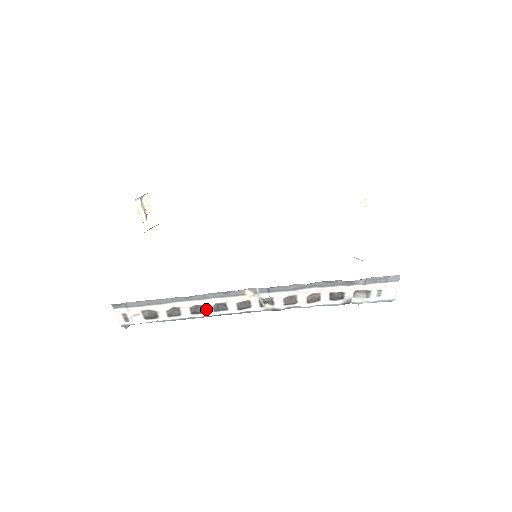
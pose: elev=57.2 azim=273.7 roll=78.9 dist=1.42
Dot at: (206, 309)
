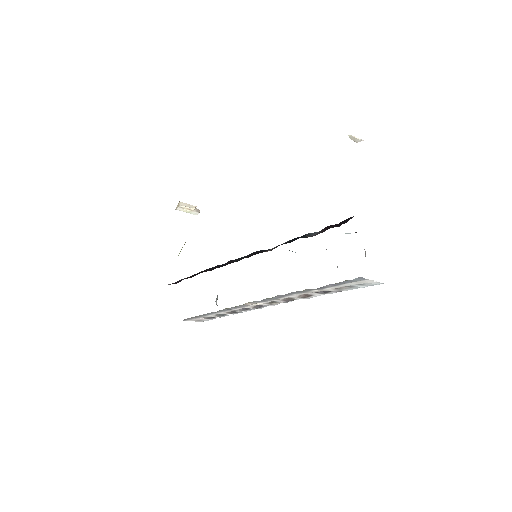
Dot at: (237, 311)
